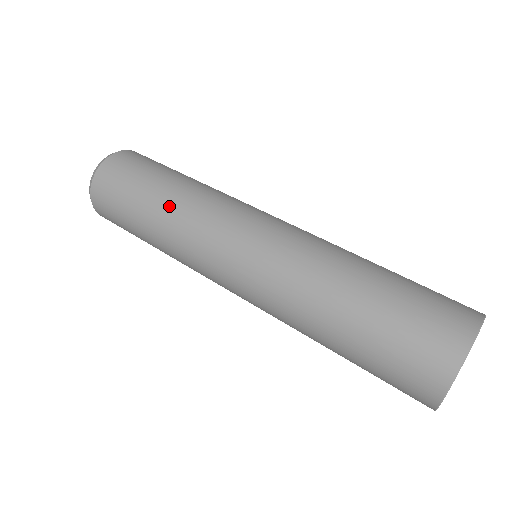
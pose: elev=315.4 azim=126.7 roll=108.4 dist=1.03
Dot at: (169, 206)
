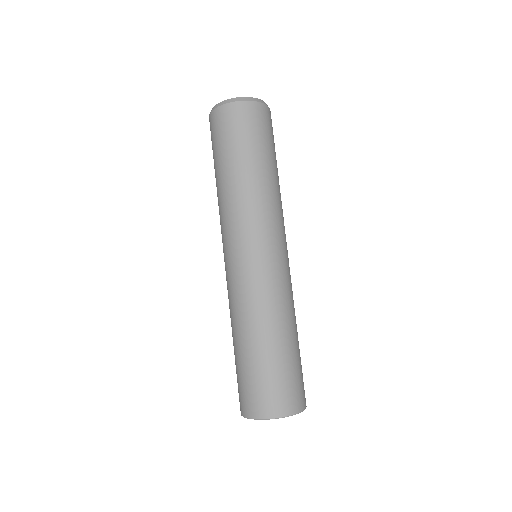
Dot at: (250, 183)
